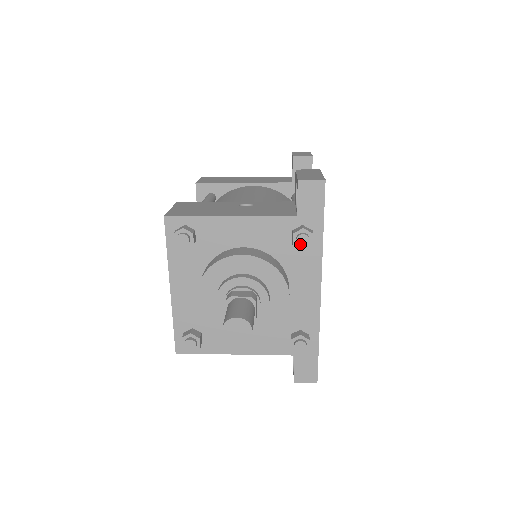
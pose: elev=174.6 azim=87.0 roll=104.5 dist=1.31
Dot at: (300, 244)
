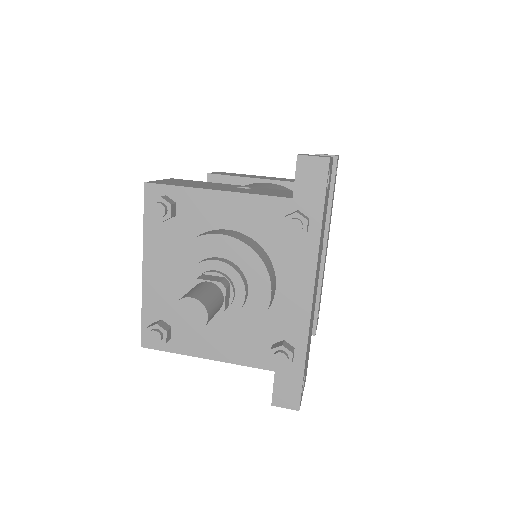
Dot at: (290, 230)
